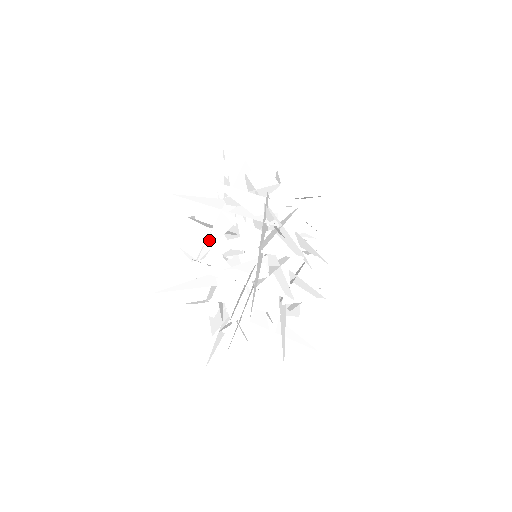
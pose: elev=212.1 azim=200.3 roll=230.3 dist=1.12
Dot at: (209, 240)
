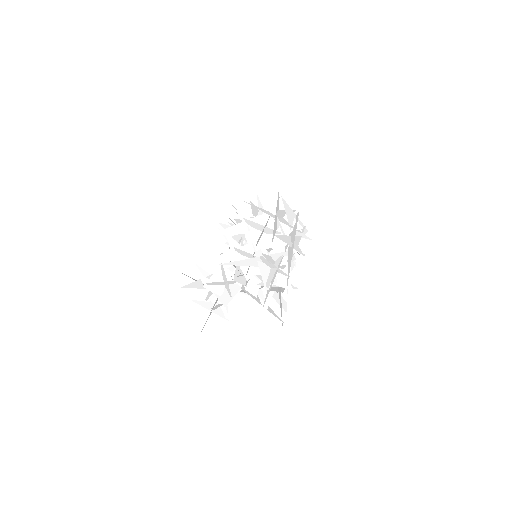
Dot at: (273, 233)
